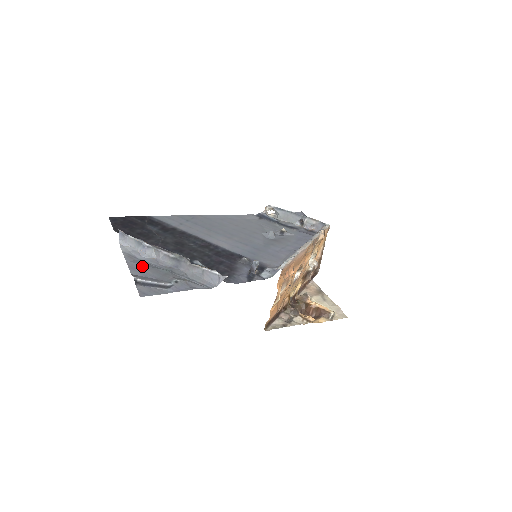
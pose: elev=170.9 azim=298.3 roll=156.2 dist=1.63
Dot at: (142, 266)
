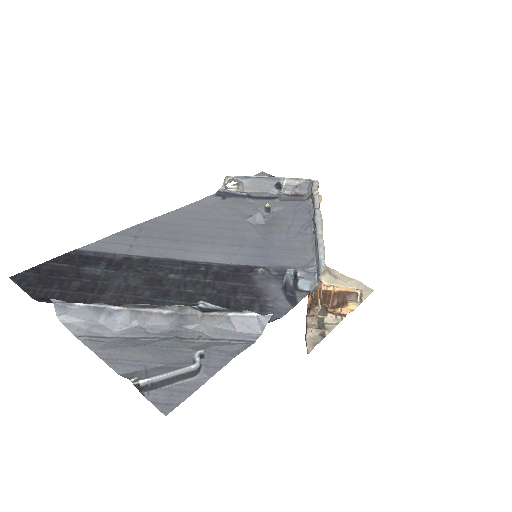
Dot at: (127, 350)
